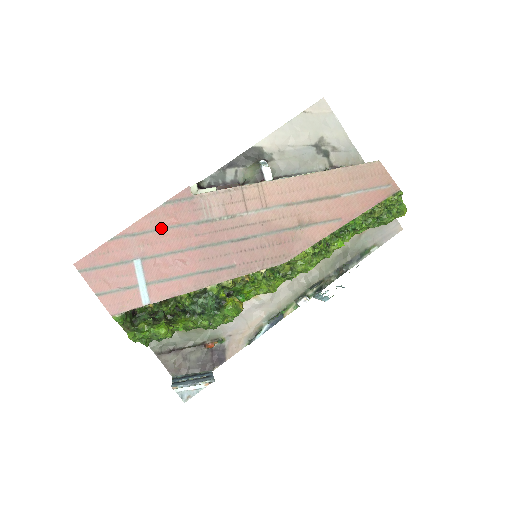
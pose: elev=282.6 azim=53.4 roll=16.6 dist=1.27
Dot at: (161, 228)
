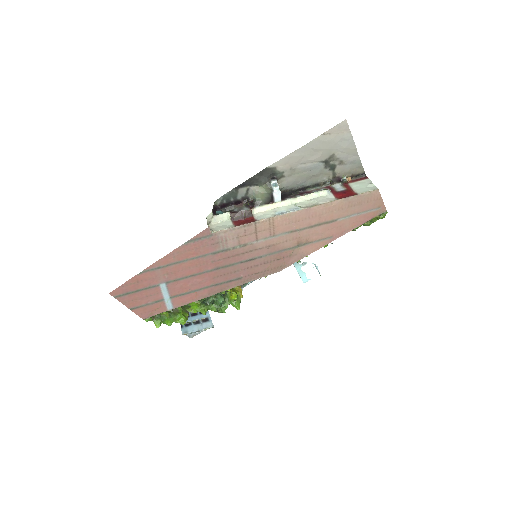
Dot at: (183, 260)
